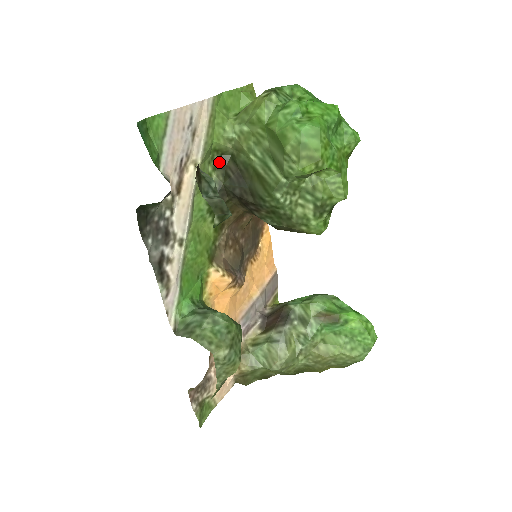
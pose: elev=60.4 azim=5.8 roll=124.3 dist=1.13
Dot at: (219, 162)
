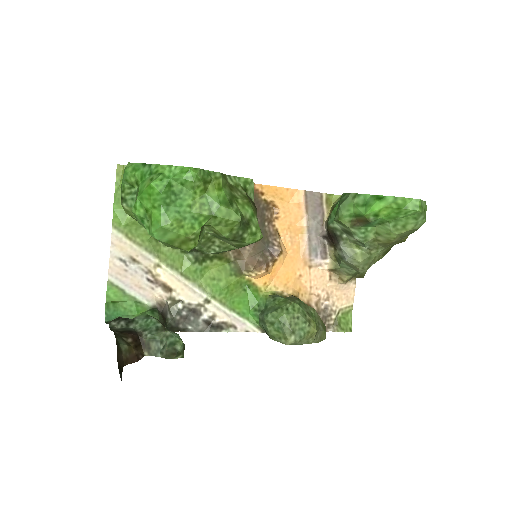
Dot at: occluded
